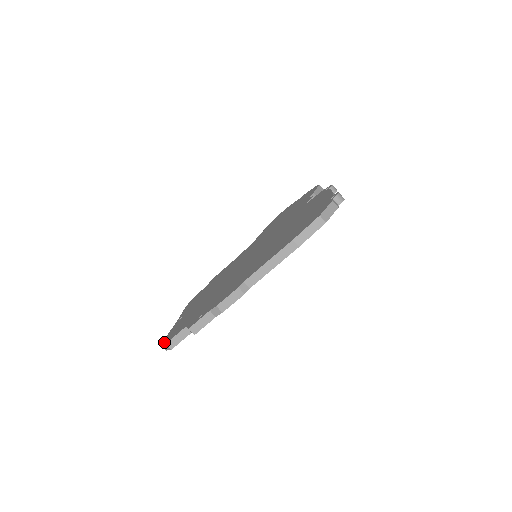
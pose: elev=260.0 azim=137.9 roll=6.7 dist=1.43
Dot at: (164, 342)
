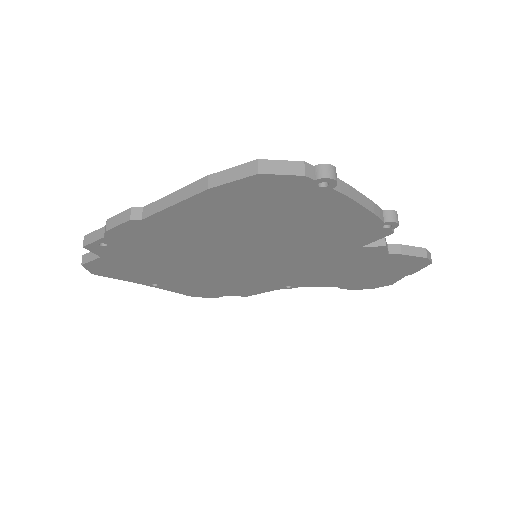
Dot at: occluded
